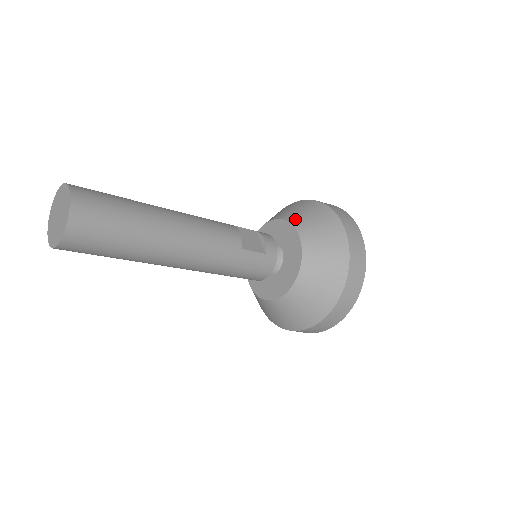
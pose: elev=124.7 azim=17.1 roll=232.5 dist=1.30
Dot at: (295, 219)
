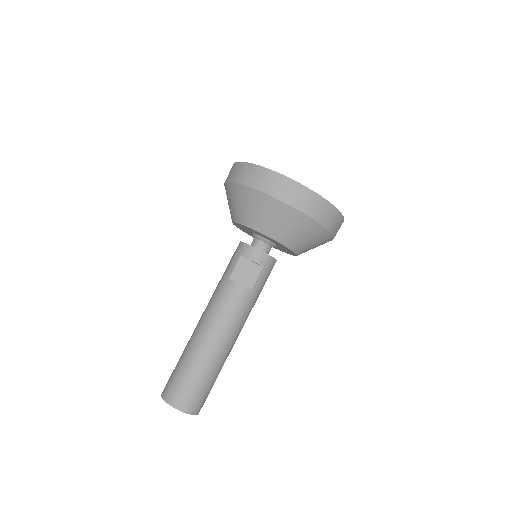
Dot at: (249, 222)
